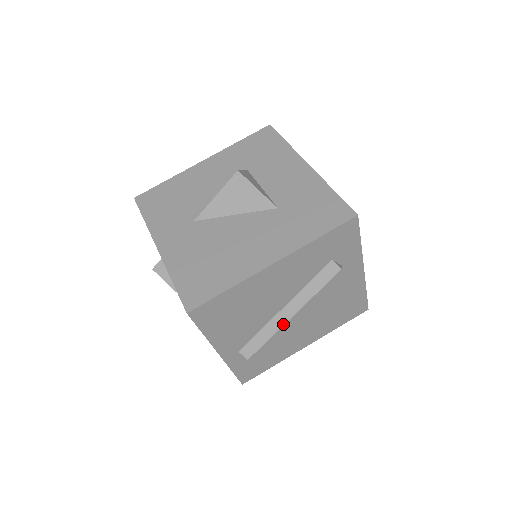
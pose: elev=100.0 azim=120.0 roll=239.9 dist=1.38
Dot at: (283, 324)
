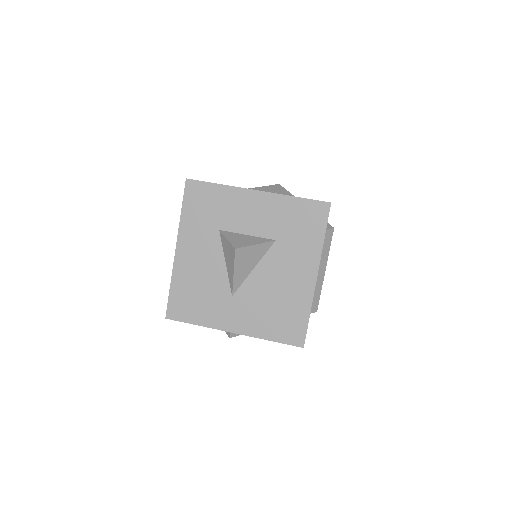
Dot at: (323, 280)
